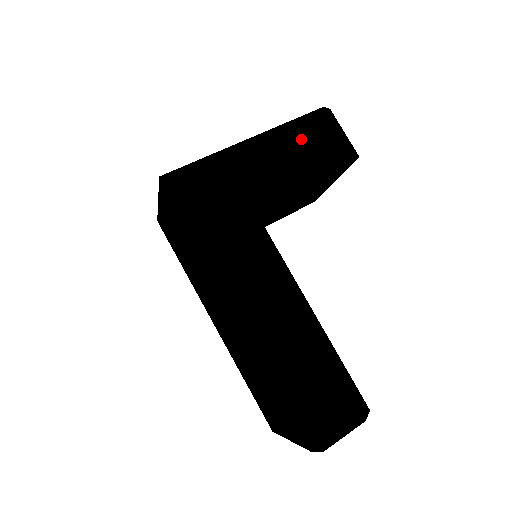
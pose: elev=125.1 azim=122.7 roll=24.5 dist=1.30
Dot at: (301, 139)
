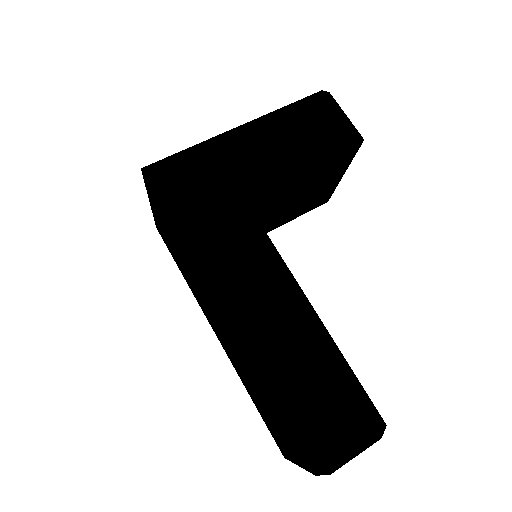
Dot at: (297, 124)
